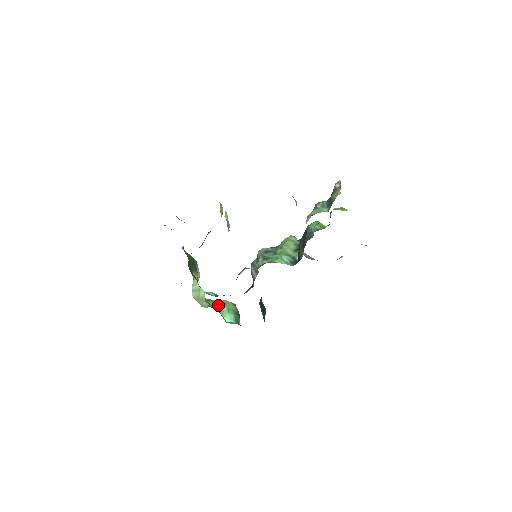
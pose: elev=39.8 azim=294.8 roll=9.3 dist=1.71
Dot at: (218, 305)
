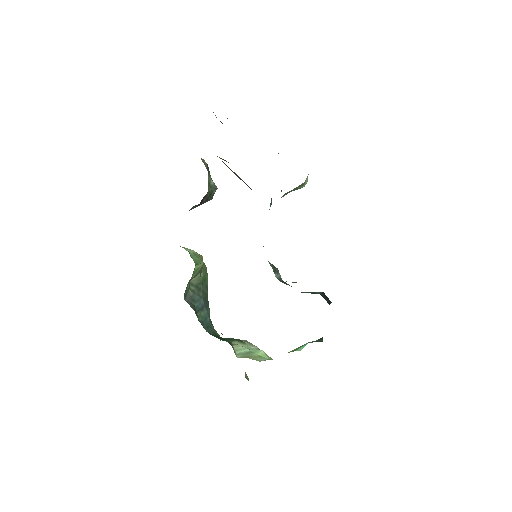
Dot at: occluded
